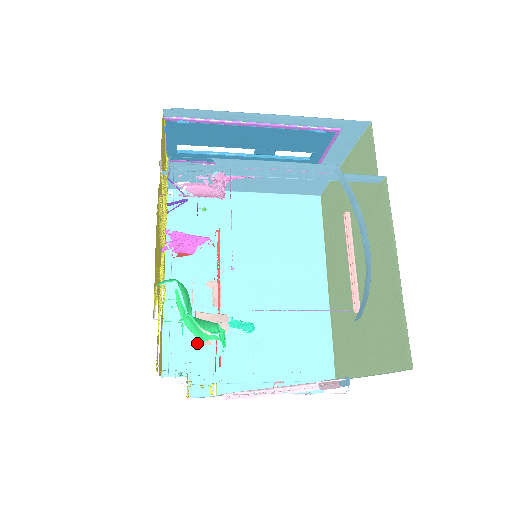
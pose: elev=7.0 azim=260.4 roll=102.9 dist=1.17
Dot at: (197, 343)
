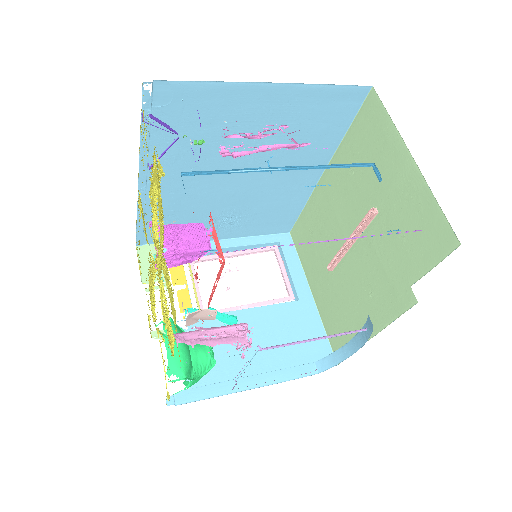
Dot at: occluded
